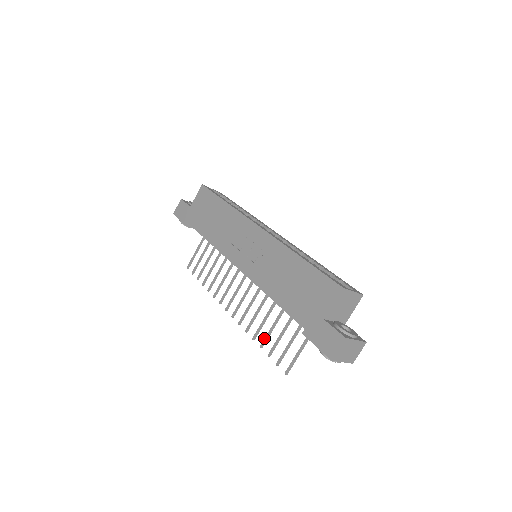
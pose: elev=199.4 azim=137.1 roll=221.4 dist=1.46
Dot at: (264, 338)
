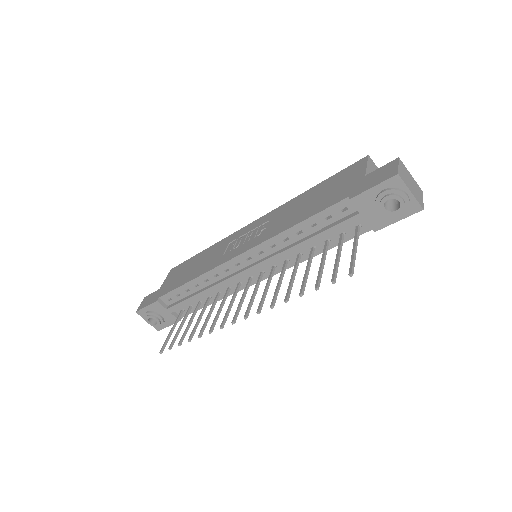
Dot at: (301, 285)
